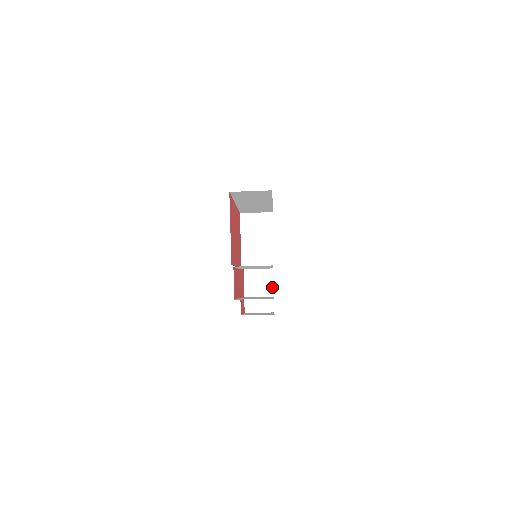
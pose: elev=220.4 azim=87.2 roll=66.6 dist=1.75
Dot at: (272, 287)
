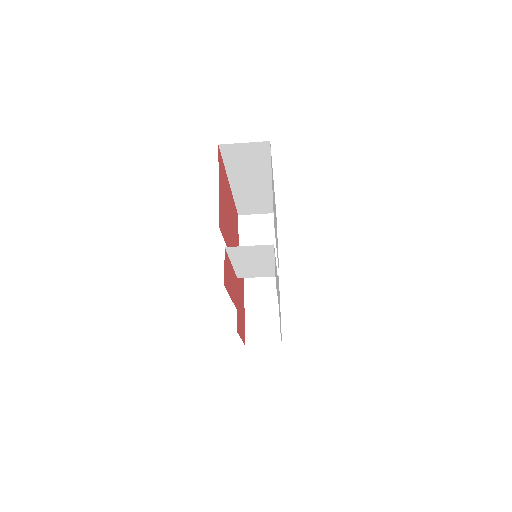
Dot at: occluded
